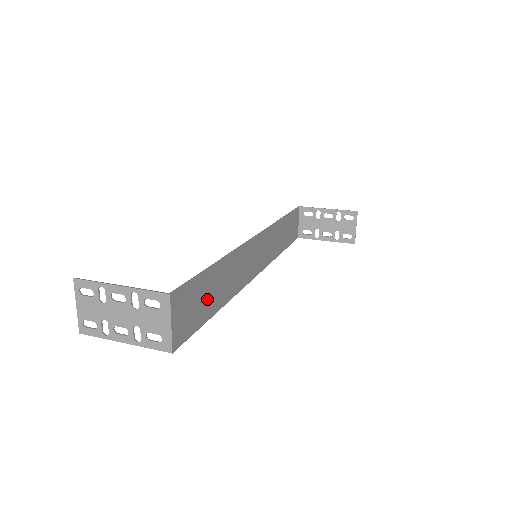
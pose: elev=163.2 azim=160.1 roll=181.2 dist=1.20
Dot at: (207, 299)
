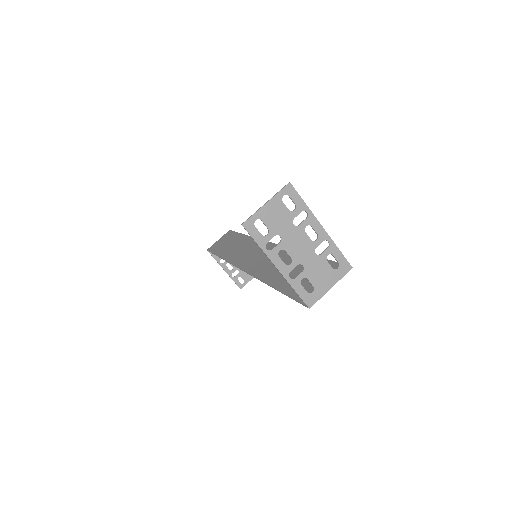
Dot at: occluded
